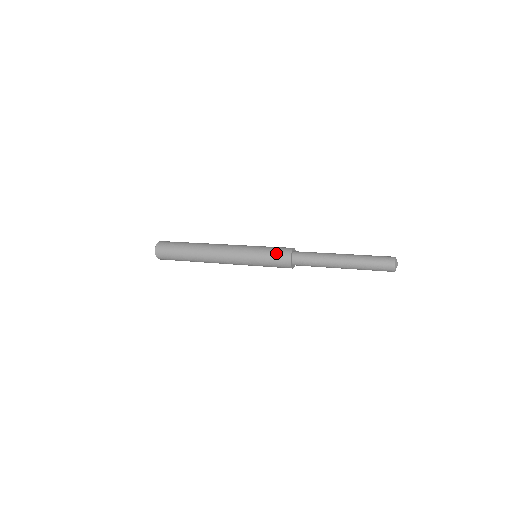
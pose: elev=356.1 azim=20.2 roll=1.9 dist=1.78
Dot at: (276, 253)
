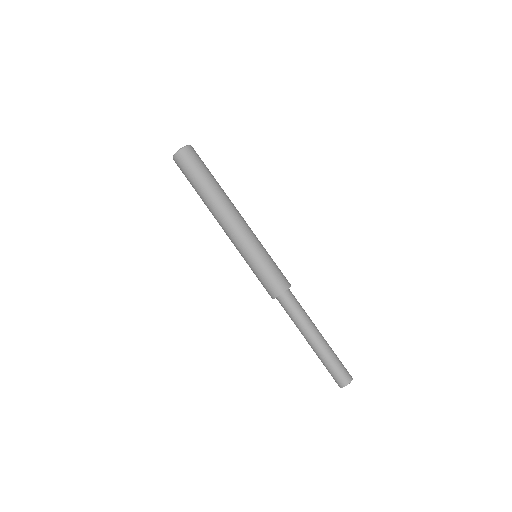
Dot at: (275, 277)
